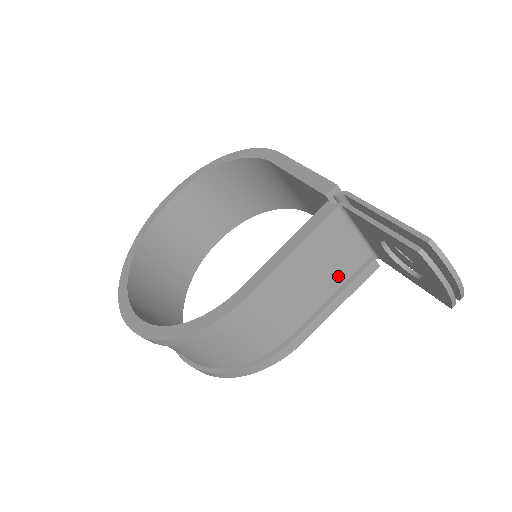
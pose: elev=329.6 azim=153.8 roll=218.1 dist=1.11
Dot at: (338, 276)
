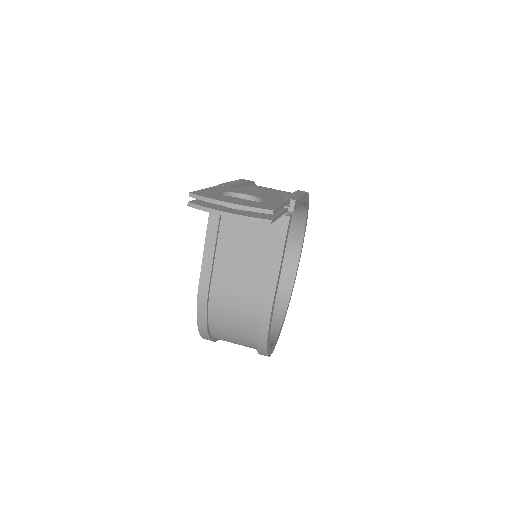
Dot at: (263, 242)
